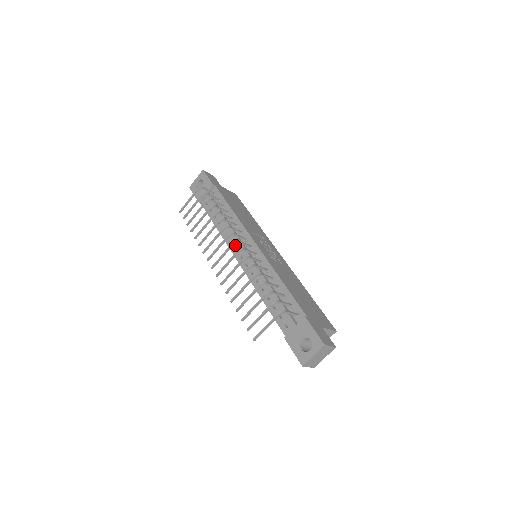
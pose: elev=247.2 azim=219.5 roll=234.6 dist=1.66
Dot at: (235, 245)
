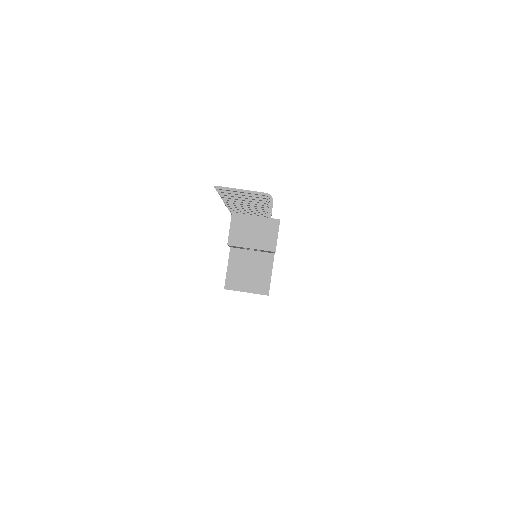
Dot at: occluded
